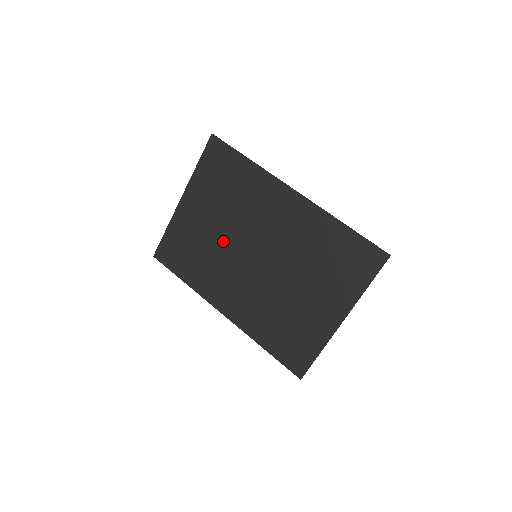
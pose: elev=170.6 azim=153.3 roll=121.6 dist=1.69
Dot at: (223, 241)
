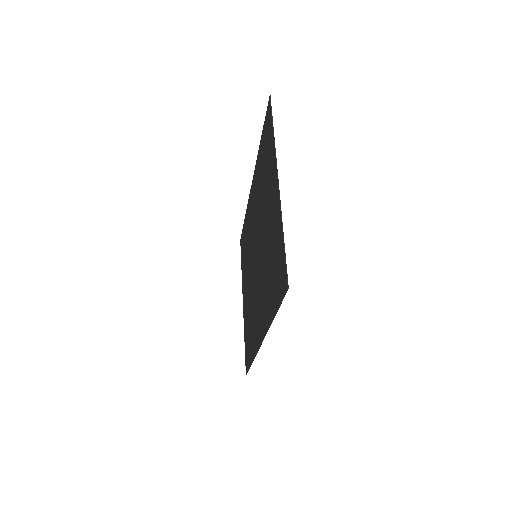
Dot at: (251, 284)
